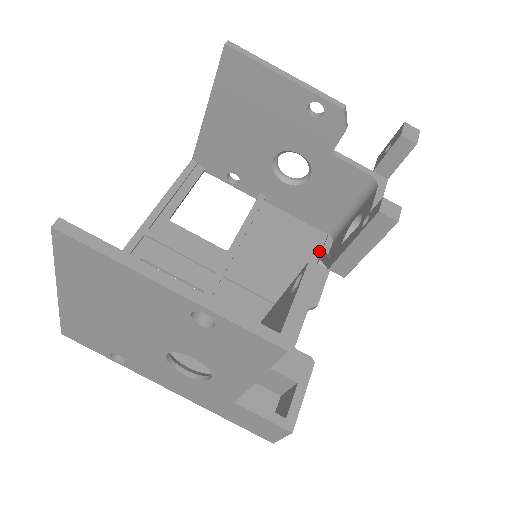
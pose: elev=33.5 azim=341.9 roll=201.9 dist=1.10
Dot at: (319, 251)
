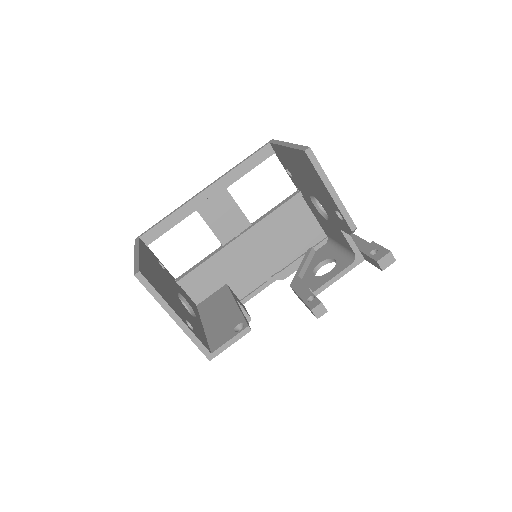
Dot at: (312, 246)
